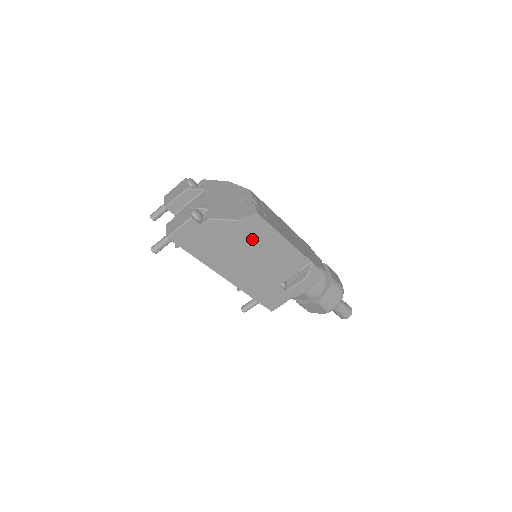
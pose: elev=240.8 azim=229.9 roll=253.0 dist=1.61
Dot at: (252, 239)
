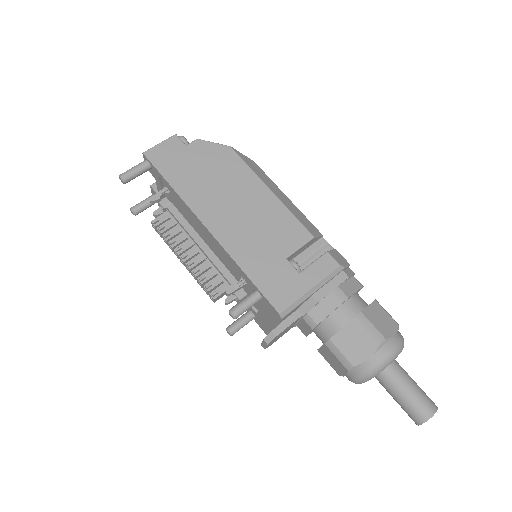
Dot at: (246, 173)
